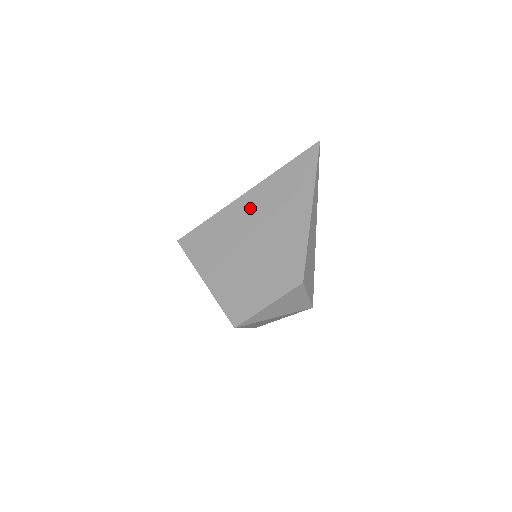
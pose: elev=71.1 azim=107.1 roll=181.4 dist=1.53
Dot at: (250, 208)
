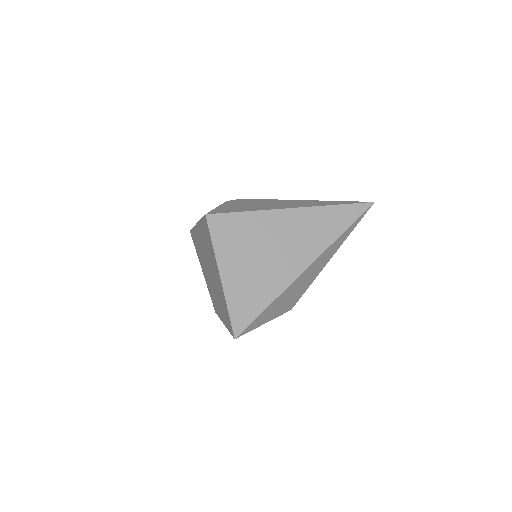
Dot at: (291, 227)
